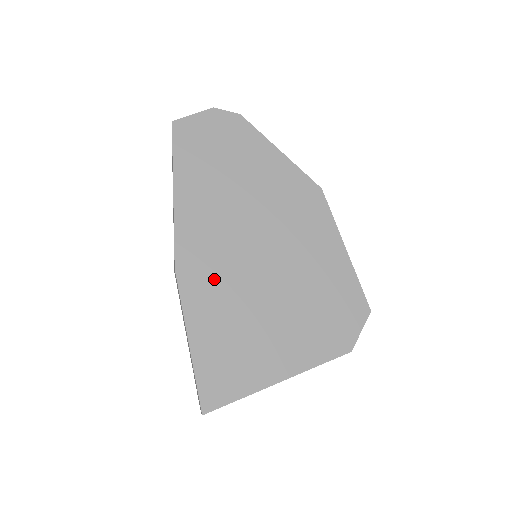
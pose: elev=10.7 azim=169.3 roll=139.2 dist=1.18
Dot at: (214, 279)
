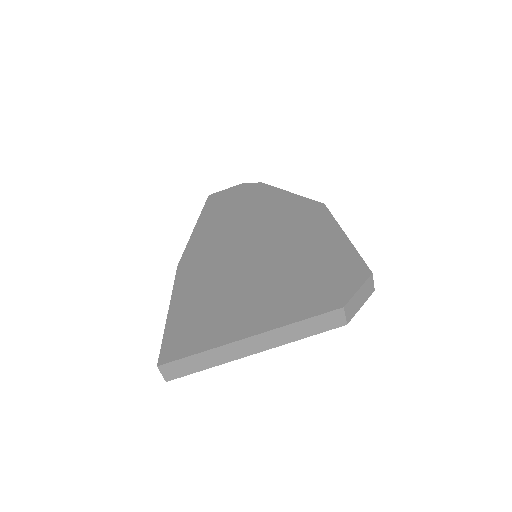
Dot at: (208, 268)
